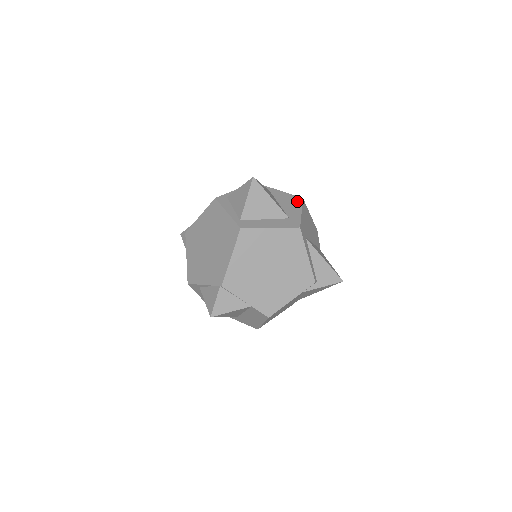
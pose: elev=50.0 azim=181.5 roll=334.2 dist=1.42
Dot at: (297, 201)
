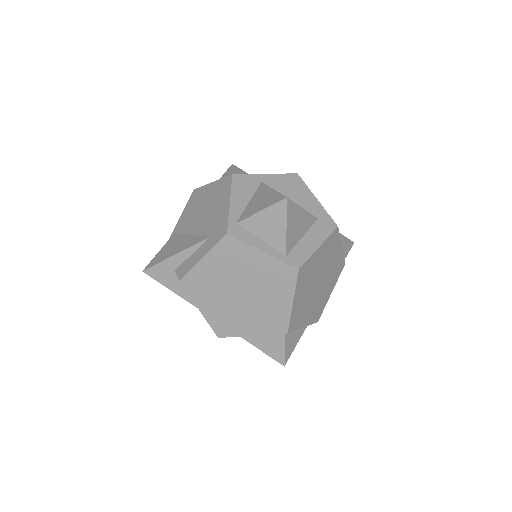
Dot at: (298, 183)
